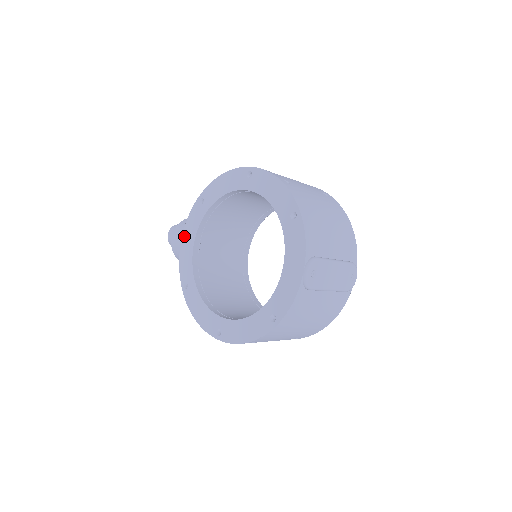
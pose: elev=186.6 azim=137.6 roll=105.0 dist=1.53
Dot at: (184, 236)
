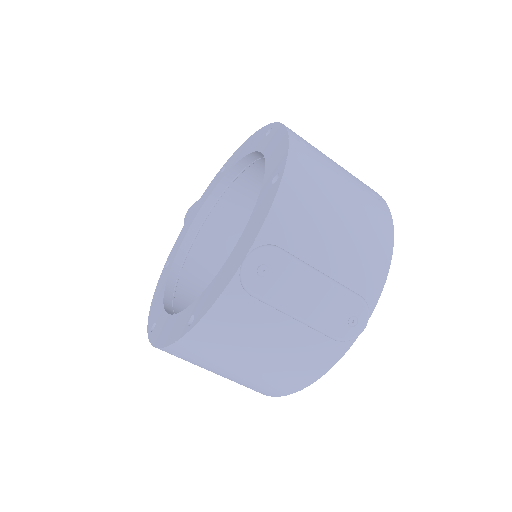
Dot at: (194, 209)
